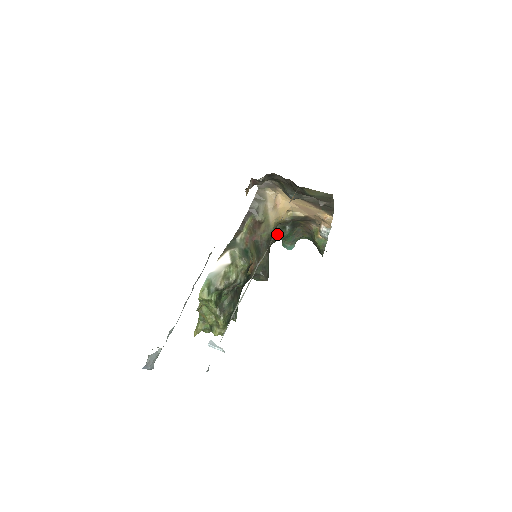
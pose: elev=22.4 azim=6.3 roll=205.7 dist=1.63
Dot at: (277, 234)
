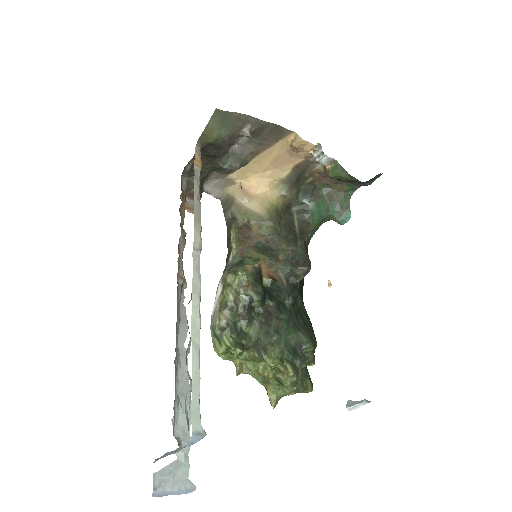
Dot at: (301, 218)
